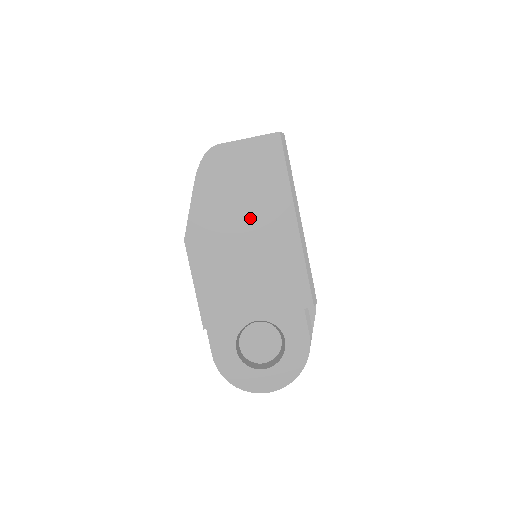
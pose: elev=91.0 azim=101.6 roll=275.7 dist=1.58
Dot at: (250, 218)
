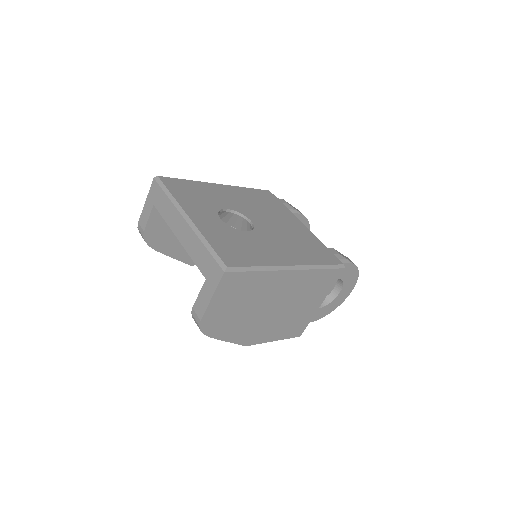
Dot at: (265, 303)
